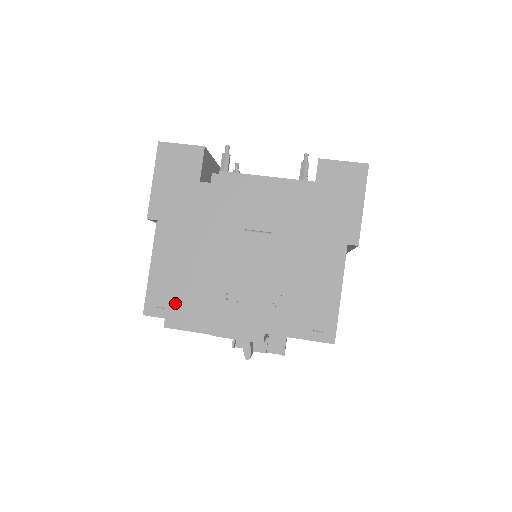
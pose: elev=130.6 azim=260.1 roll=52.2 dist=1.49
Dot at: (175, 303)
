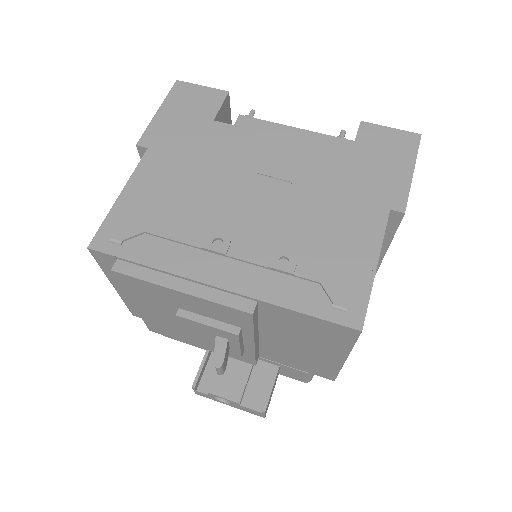
Dot at: (138, 240)
